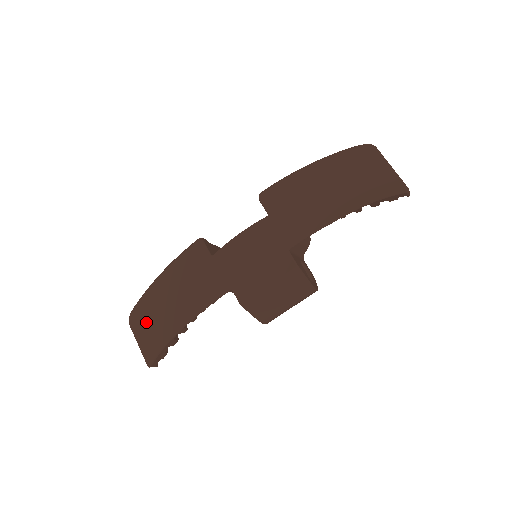
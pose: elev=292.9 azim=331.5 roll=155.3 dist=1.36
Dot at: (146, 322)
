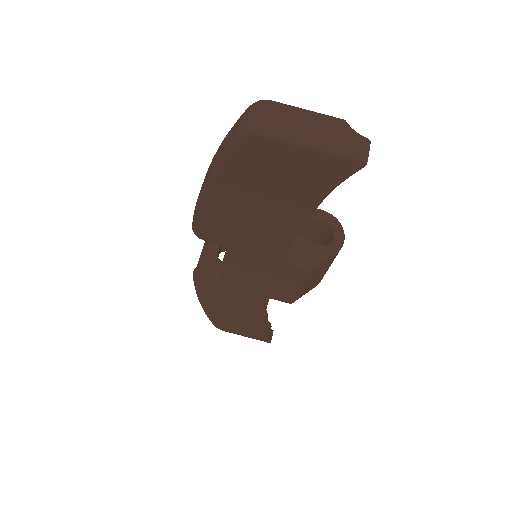
Dot at: (233, 328)
